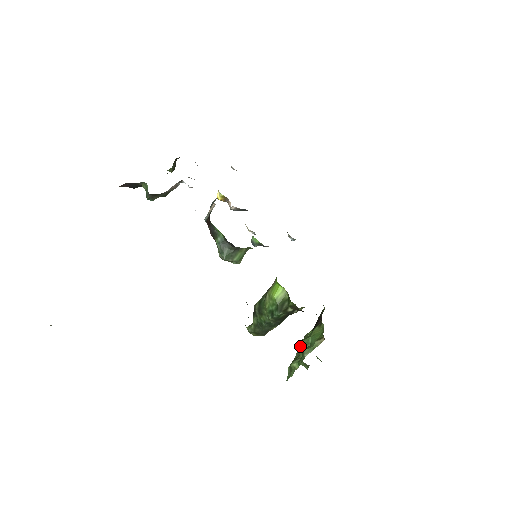
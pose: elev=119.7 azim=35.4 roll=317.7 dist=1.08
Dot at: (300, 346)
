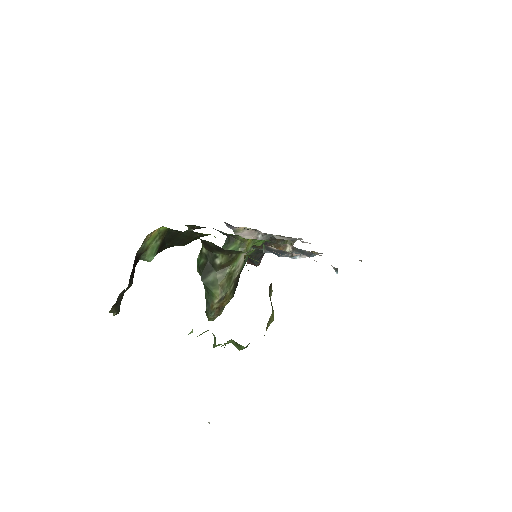
Dot at: occluded
